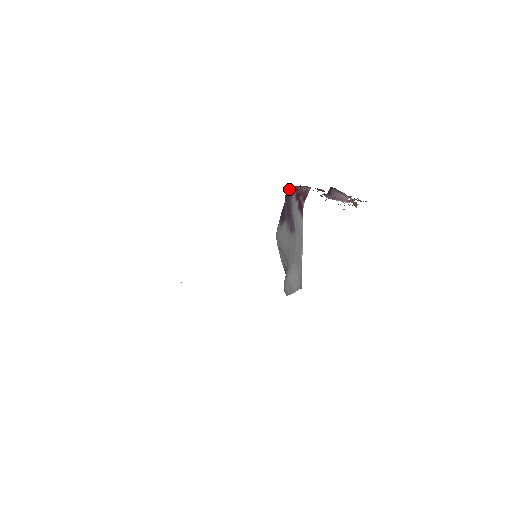
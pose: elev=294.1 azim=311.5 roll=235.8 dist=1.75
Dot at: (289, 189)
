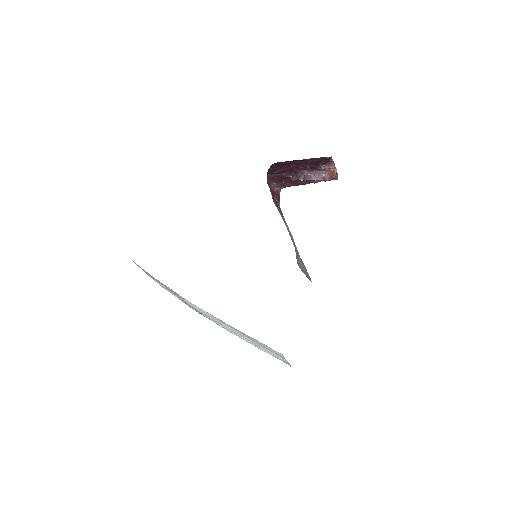
Dot at: occluded
